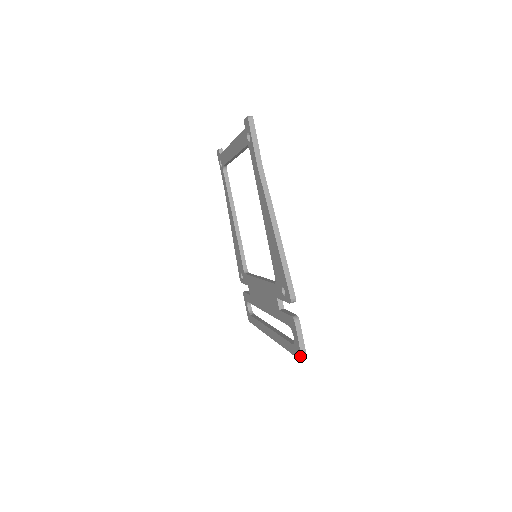
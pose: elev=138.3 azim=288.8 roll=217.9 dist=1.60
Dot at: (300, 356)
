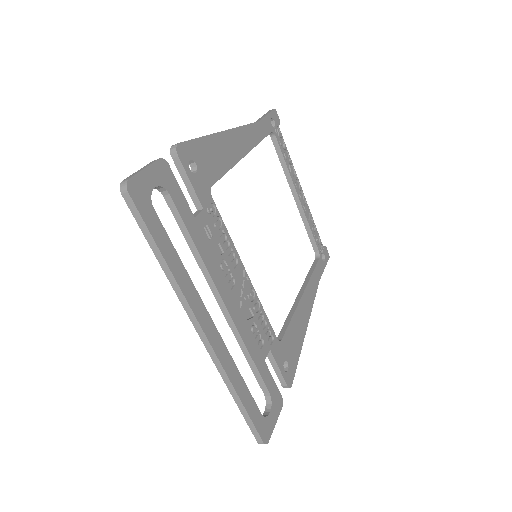
Dot at: (124, 186)
